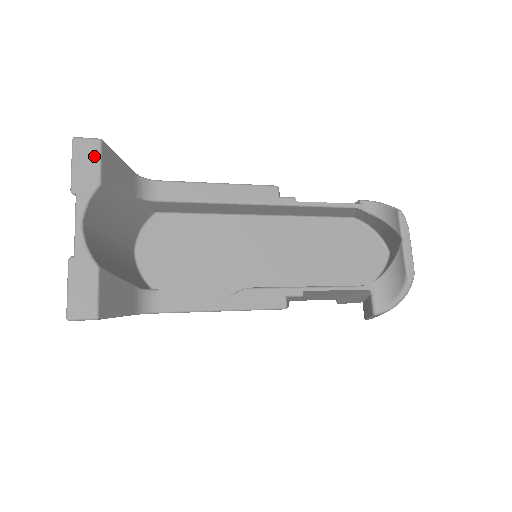
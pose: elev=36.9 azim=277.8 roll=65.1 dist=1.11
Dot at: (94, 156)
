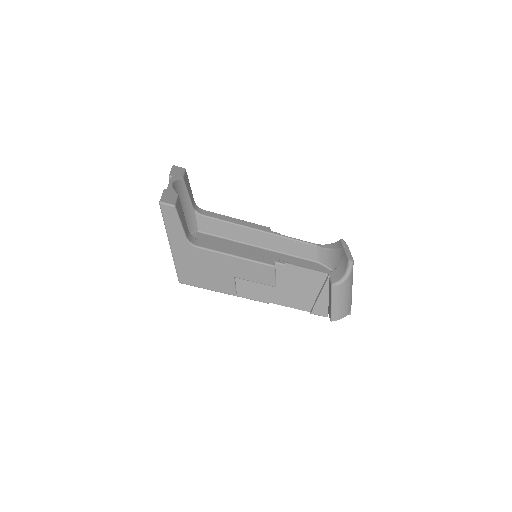
Dot at: (182, 171)
